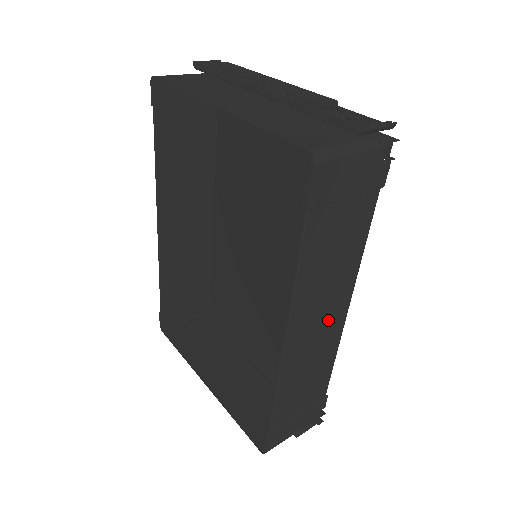
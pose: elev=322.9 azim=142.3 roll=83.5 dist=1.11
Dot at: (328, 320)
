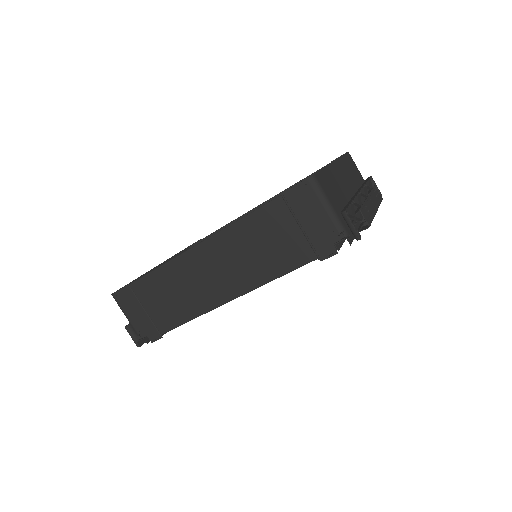
Dot at: (219, 282)
